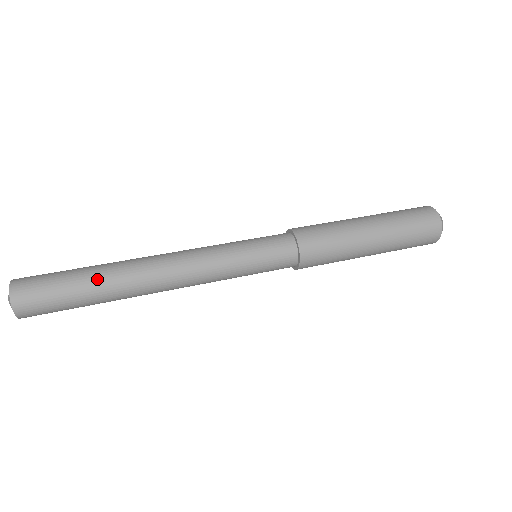
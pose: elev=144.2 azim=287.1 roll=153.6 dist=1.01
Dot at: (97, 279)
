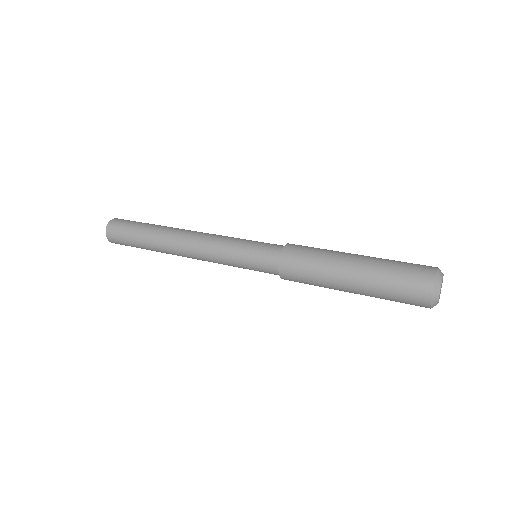
Dot at: (148, 233)
